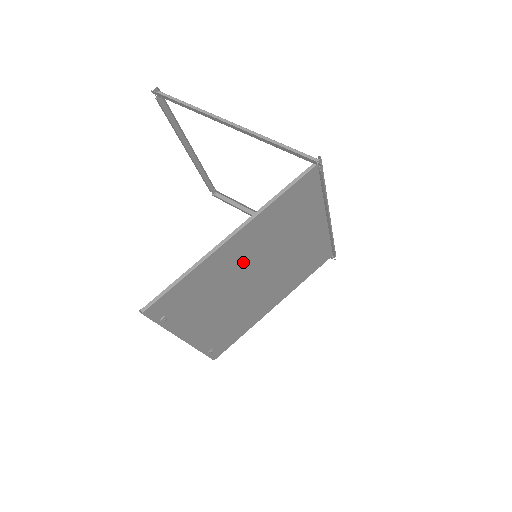
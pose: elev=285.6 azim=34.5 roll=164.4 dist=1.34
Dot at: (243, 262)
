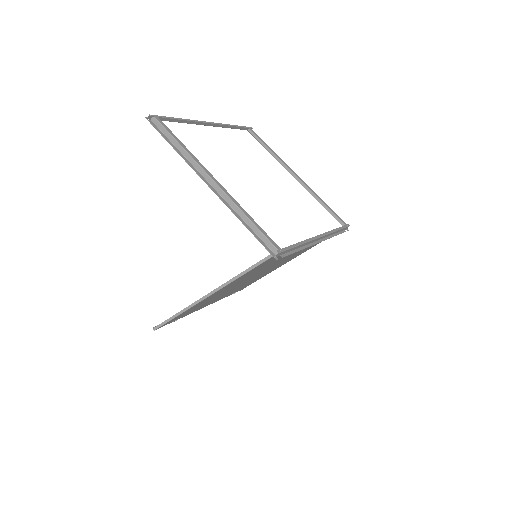
Dot at: (232, 286)
